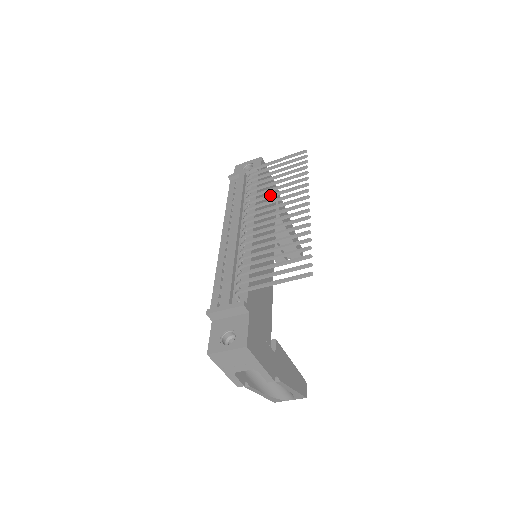
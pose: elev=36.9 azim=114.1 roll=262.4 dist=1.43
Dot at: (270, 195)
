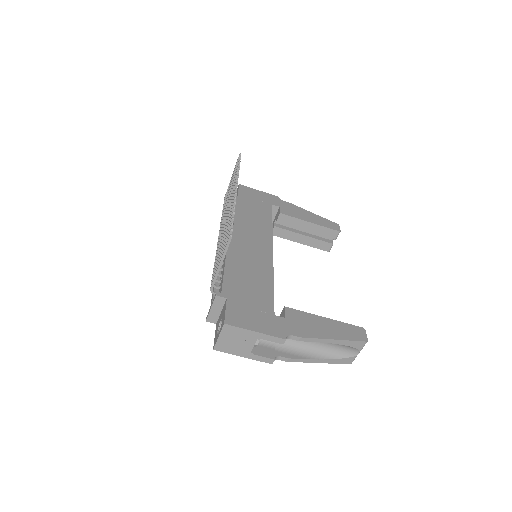
Dot at: (226, 206)
